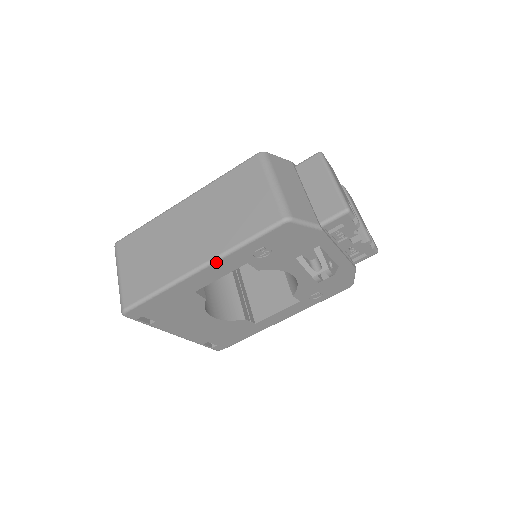
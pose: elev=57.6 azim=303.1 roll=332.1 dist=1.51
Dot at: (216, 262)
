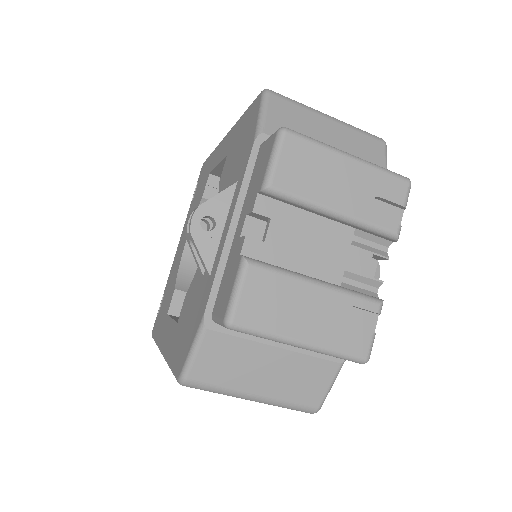
Dot at: occluded
